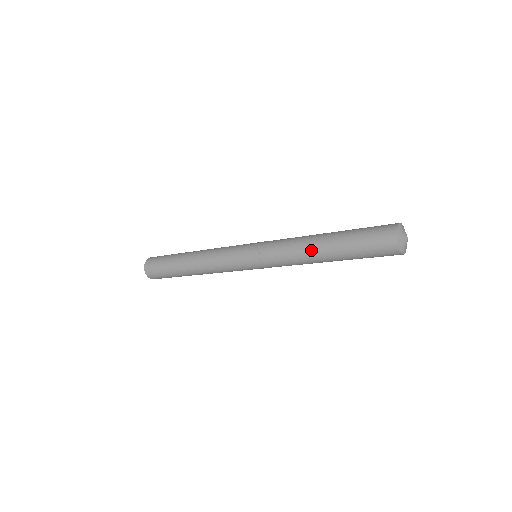
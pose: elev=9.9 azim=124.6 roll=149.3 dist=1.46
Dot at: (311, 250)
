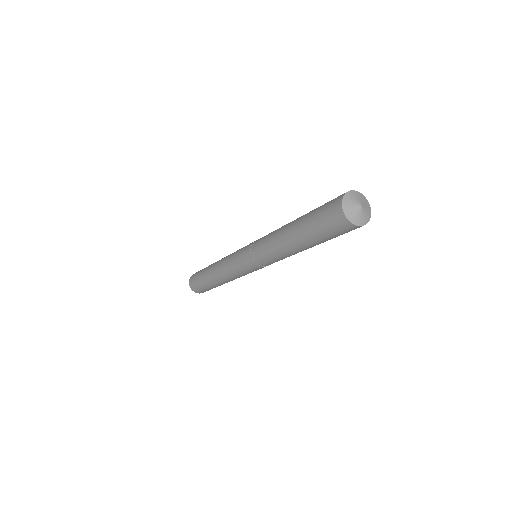
Dot at: (290, 250)
